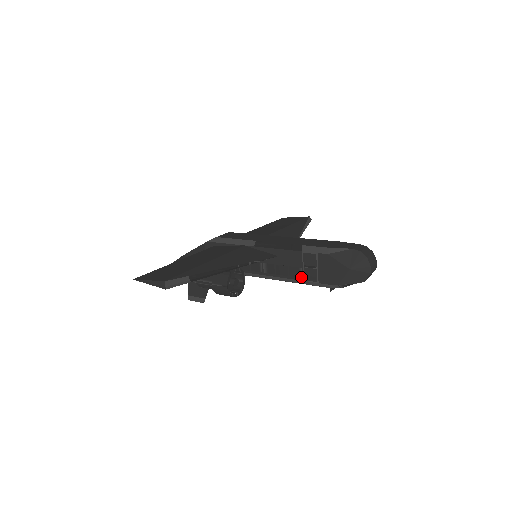
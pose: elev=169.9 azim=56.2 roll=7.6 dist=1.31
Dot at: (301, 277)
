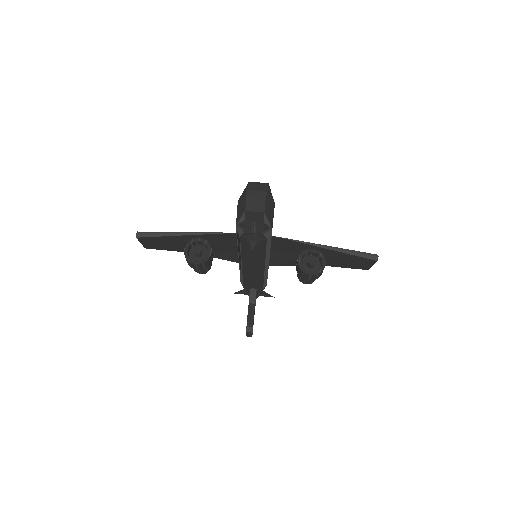
Dot at: occluded
